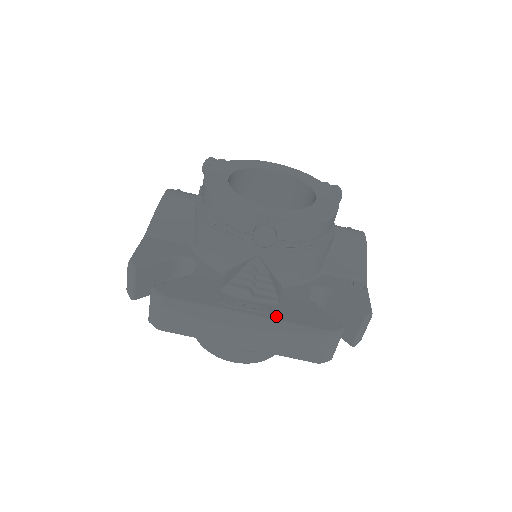
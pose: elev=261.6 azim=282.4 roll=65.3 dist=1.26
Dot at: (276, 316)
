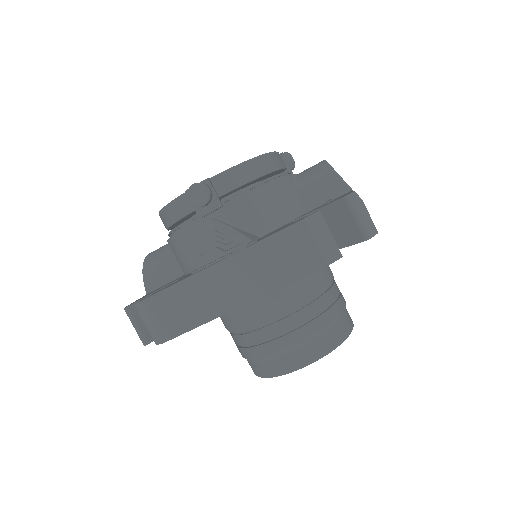
Dot at: (247, 247)
